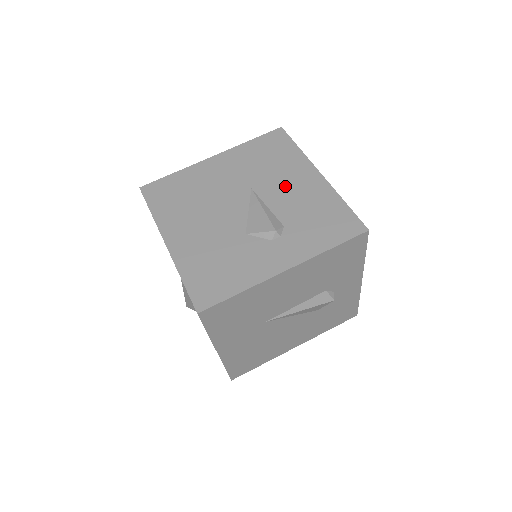
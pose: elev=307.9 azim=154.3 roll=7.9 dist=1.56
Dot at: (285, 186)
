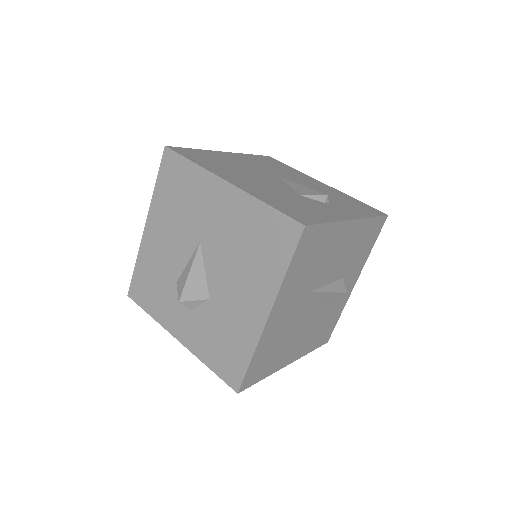
Dot at: (304, 181)
